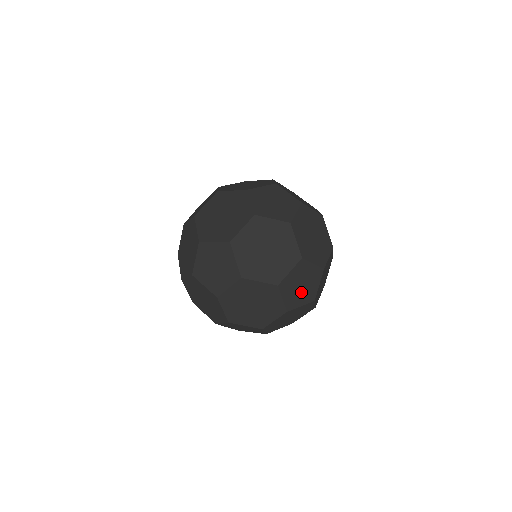
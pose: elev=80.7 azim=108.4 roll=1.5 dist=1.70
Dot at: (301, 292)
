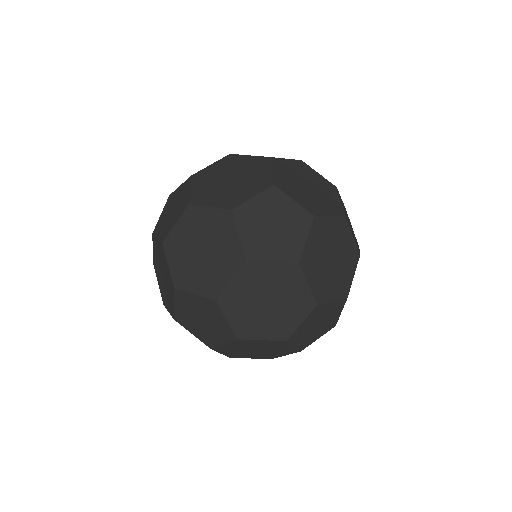
Dot at: (318, 329)
